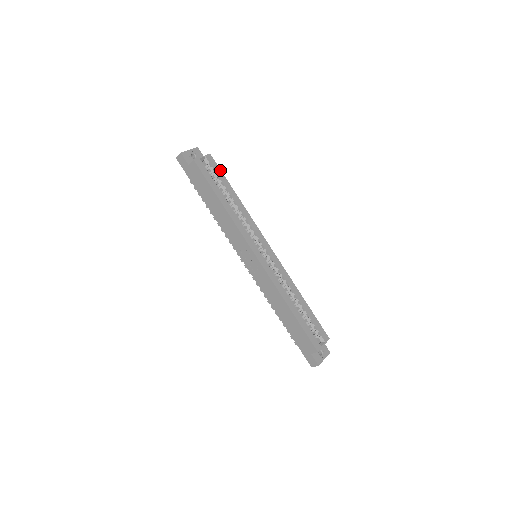
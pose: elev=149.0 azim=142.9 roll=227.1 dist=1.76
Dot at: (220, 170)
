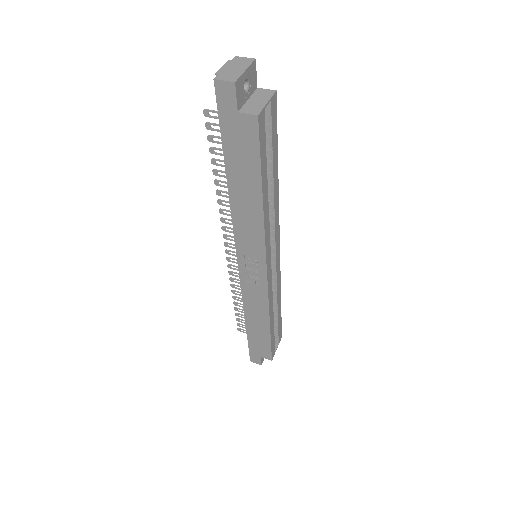
Dot at: occluded
